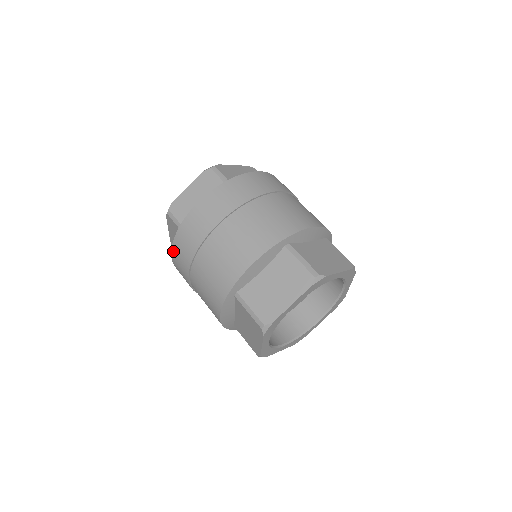
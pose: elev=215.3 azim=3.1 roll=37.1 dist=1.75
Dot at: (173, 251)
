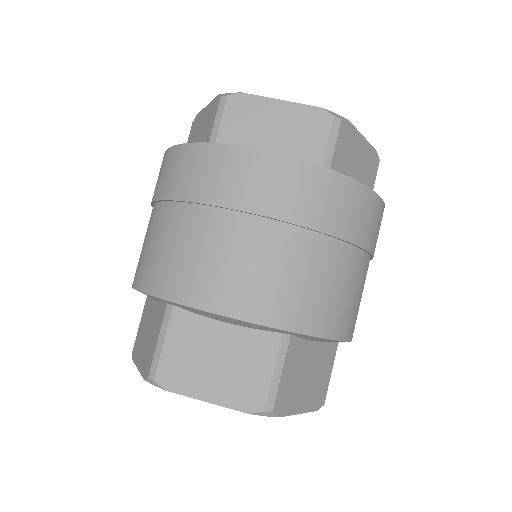
Dot at: (174, 150)
